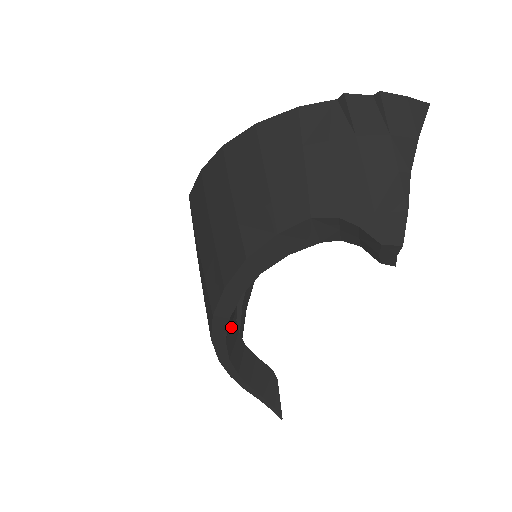
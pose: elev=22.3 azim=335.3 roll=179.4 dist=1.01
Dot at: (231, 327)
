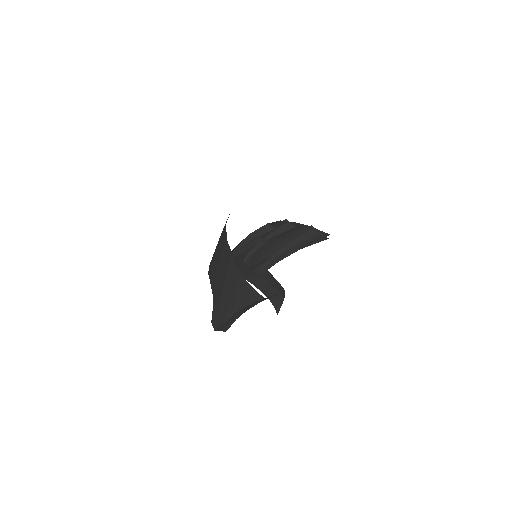
Dot at: (241, 270)
